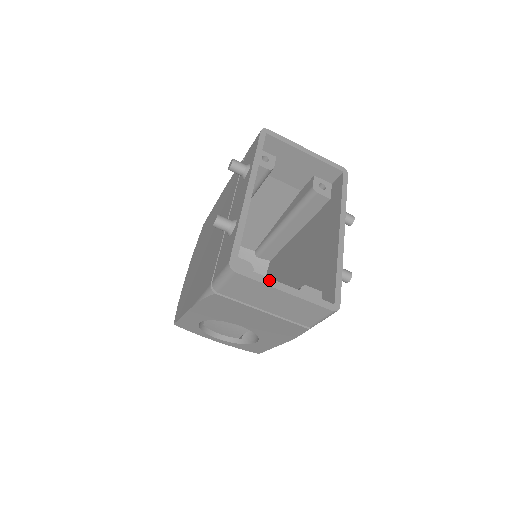
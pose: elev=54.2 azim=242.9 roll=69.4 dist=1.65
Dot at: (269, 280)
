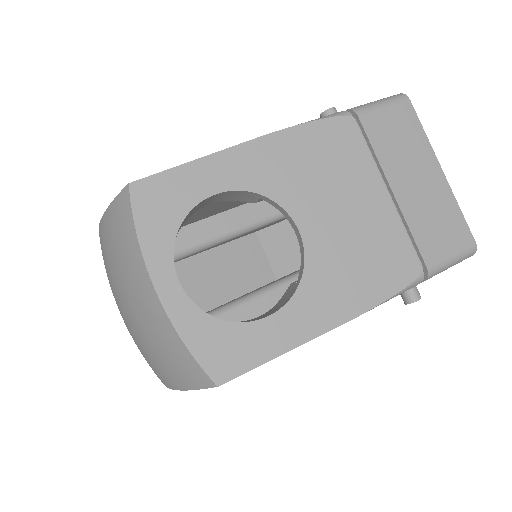
Dot at: occluded
